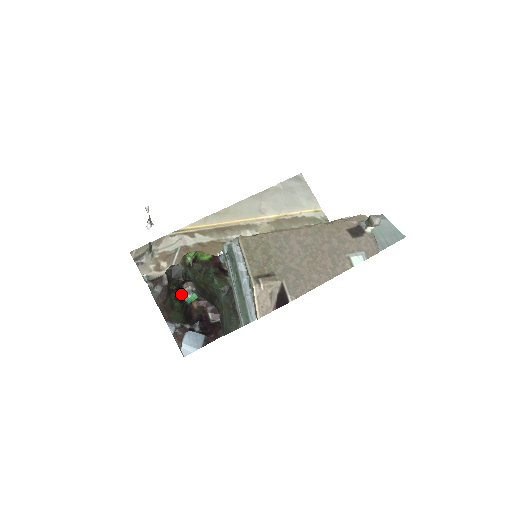
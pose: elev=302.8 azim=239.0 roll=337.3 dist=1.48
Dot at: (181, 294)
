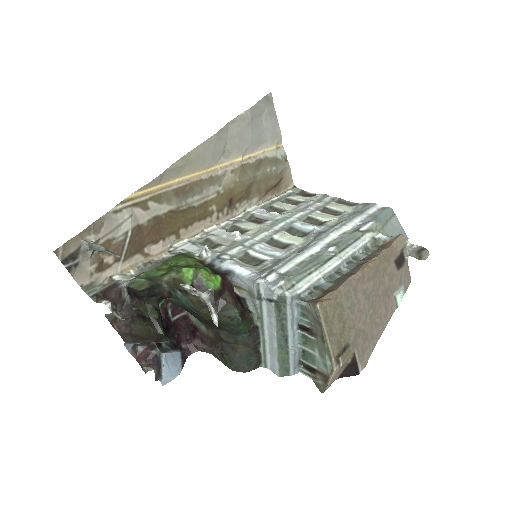
Dot at: occluded
